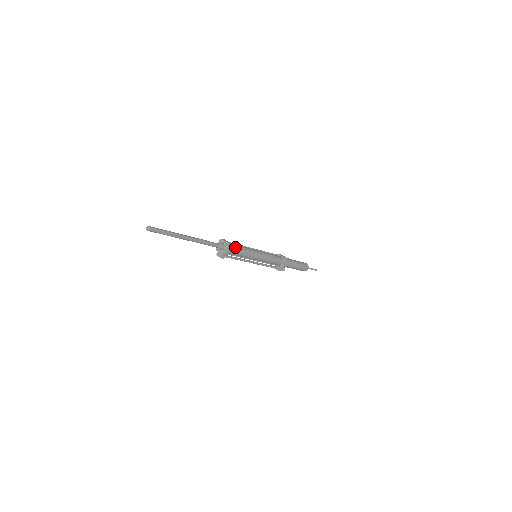
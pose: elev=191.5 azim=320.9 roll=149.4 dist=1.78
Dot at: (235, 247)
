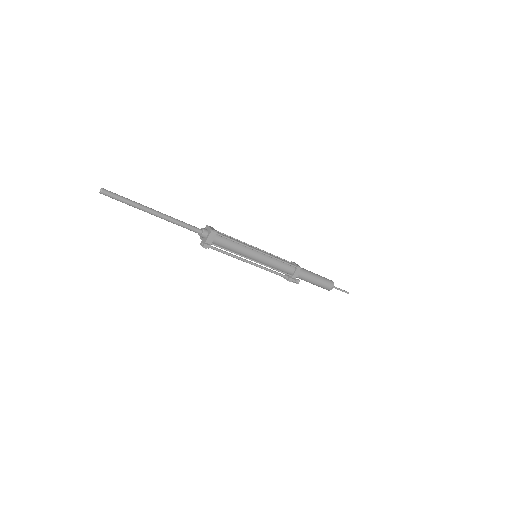
Dot at: (223, 237)
